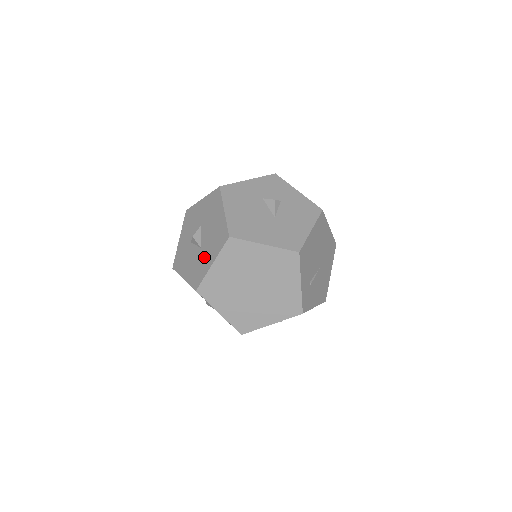
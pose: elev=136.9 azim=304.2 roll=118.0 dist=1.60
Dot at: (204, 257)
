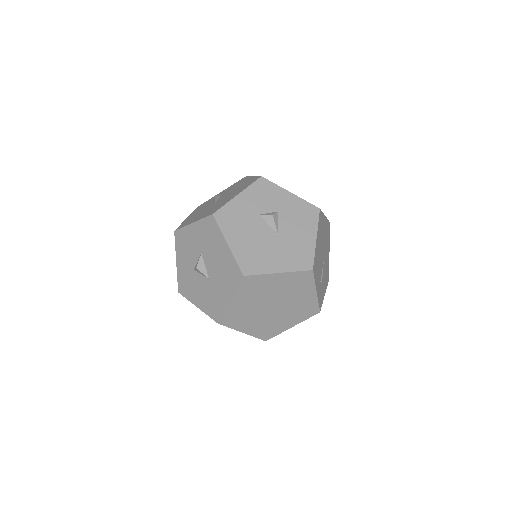
Dot at: (217, 290)
